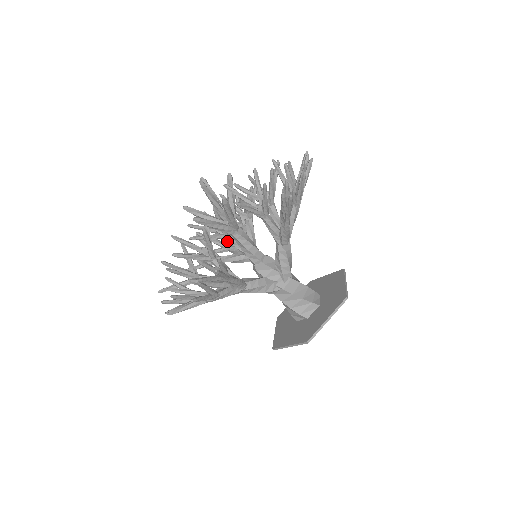
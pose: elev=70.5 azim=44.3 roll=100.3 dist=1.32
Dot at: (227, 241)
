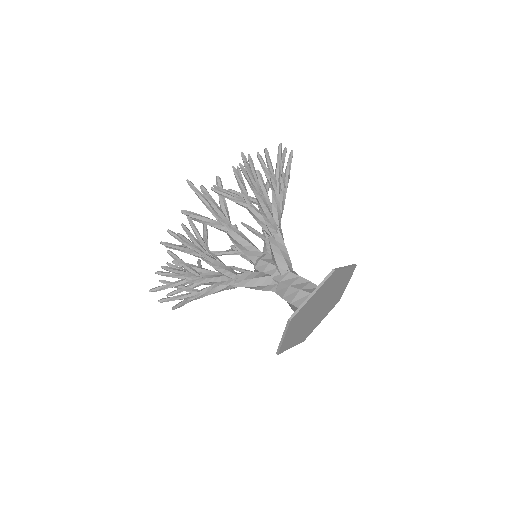
Dot at: occluded
